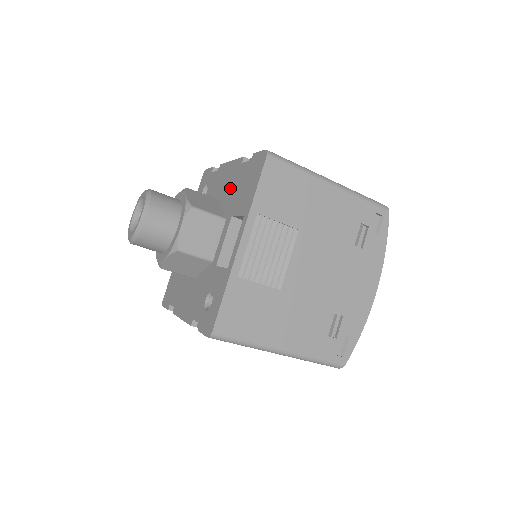
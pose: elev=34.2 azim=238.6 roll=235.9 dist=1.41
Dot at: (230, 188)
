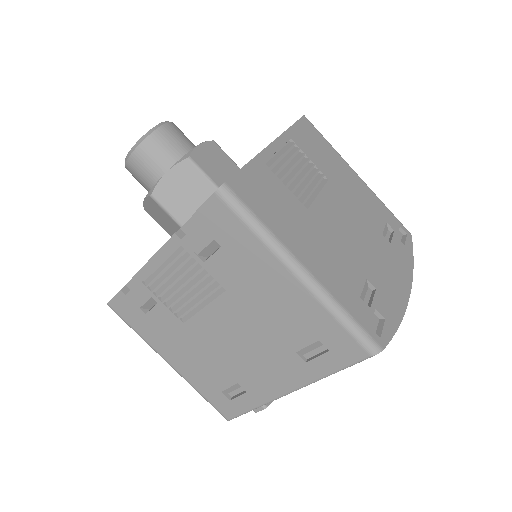
Dot at: occluded
